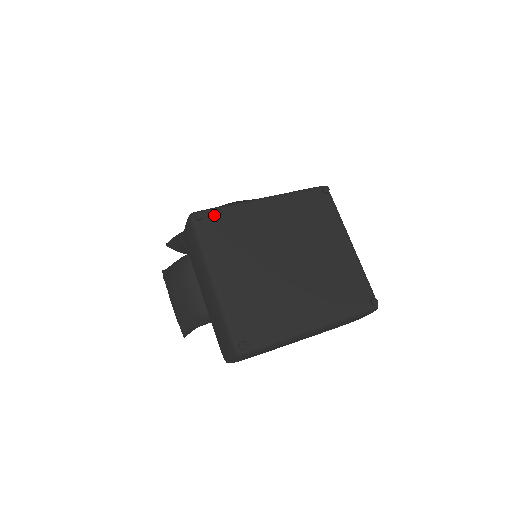
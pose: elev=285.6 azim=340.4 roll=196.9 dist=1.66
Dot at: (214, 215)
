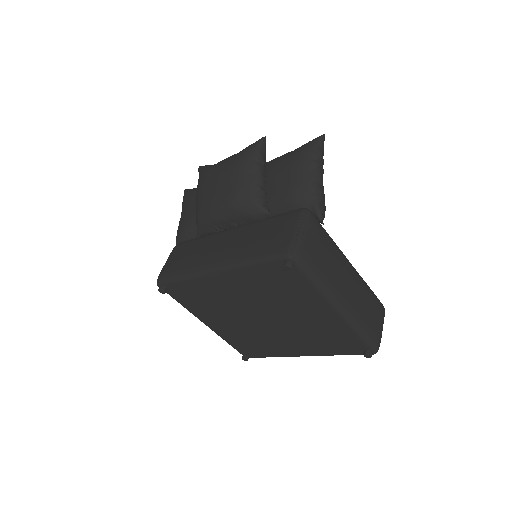
Dot at: (175, 286)
